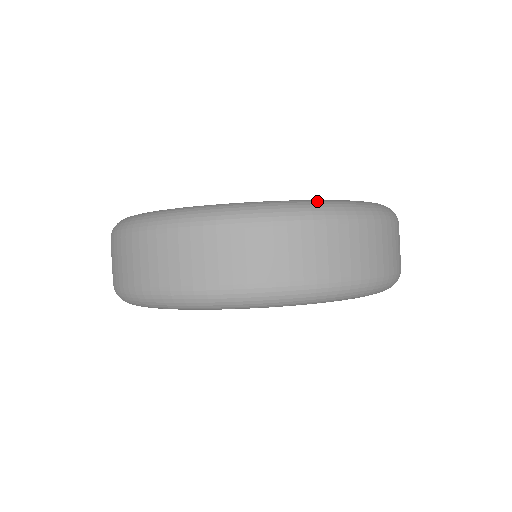
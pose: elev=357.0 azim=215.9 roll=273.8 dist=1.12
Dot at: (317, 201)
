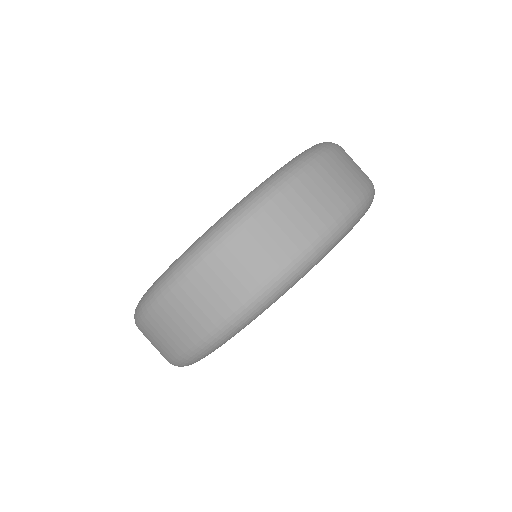
Dot at: occluded
